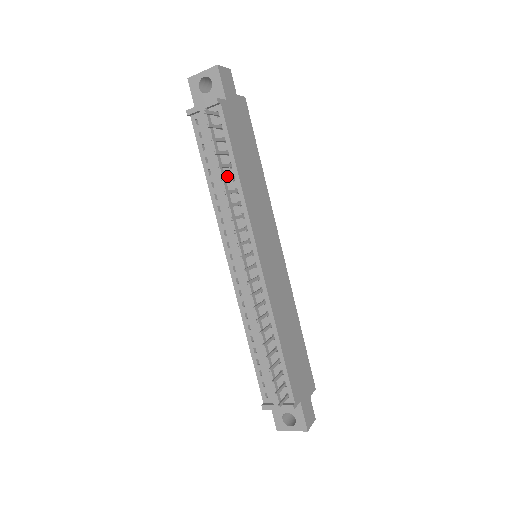
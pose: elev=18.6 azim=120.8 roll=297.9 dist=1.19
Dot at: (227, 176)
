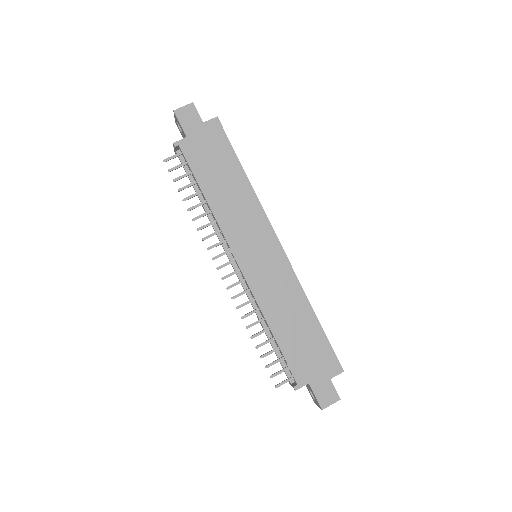
Dot at: (205, 200)
